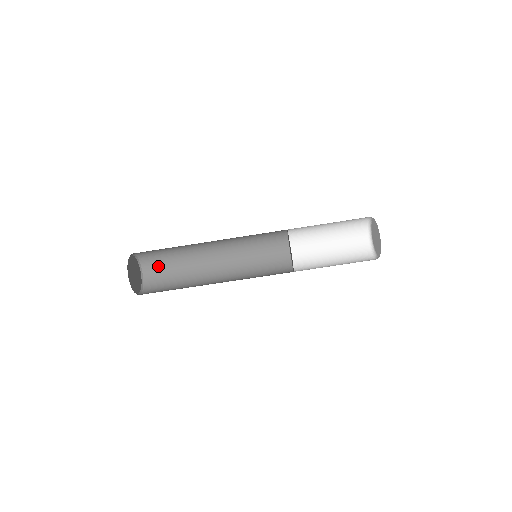
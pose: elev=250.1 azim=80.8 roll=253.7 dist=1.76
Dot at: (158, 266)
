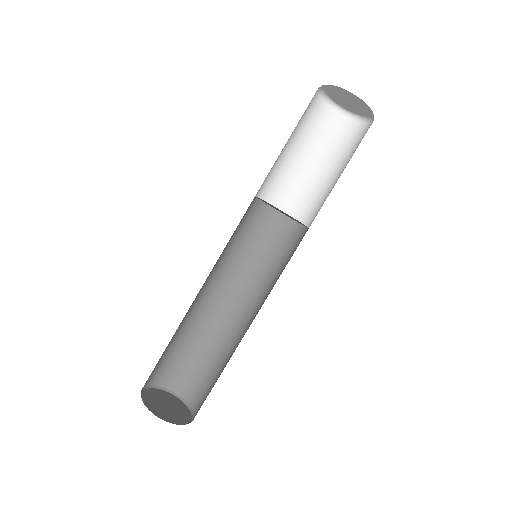
Dot at: (171, 367)
